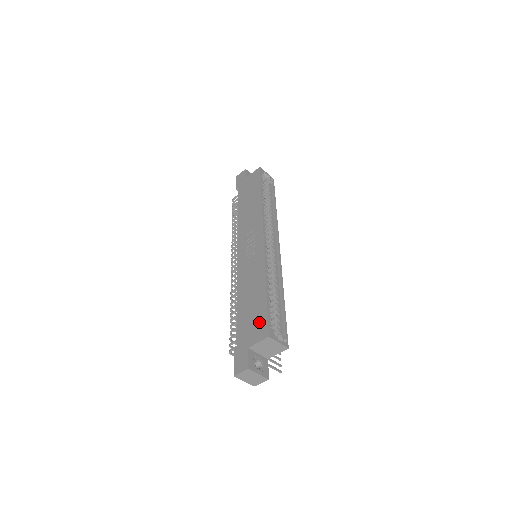
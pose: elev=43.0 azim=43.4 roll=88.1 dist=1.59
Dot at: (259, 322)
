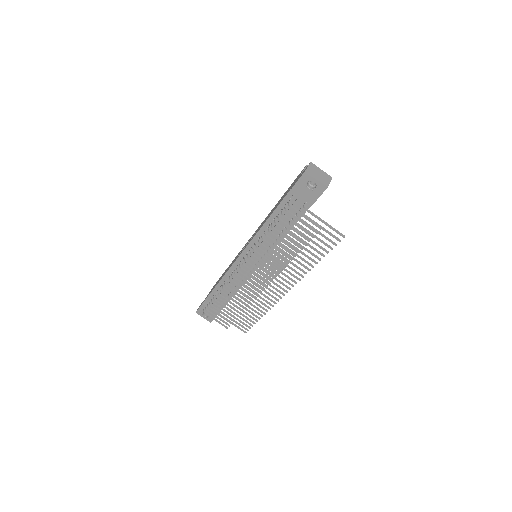
Dot at: occluded
